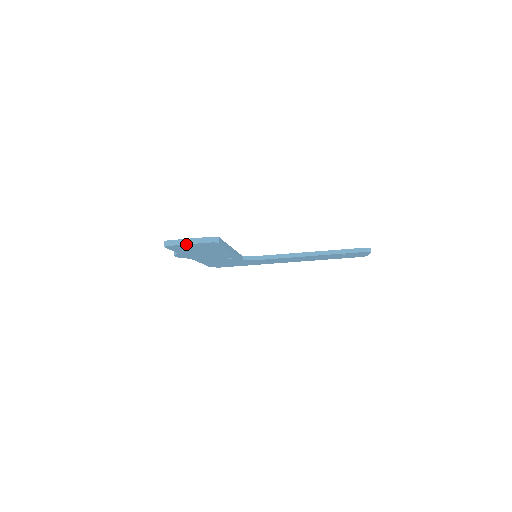
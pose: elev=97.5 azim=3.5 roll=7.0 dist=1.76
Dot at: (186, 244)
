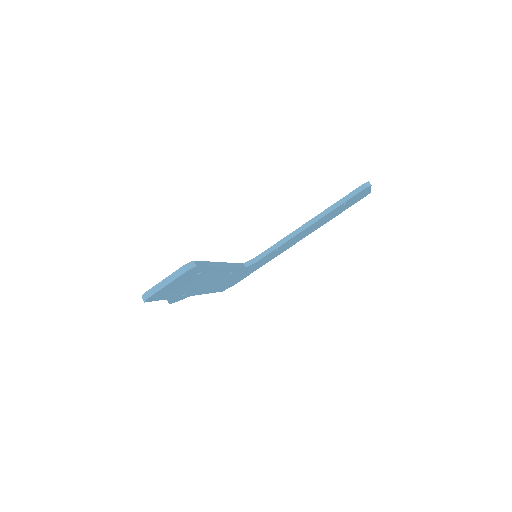
Dot at: (163, 287)
